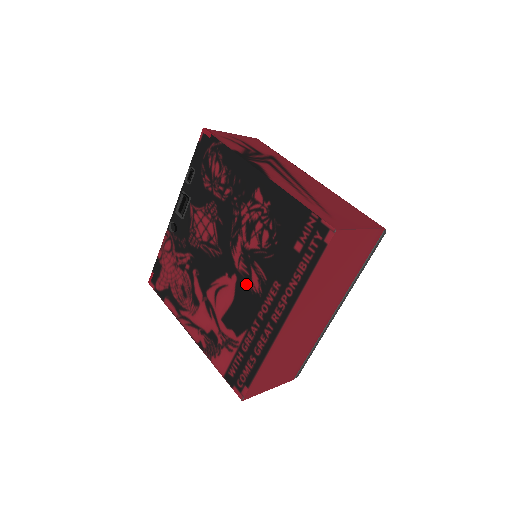
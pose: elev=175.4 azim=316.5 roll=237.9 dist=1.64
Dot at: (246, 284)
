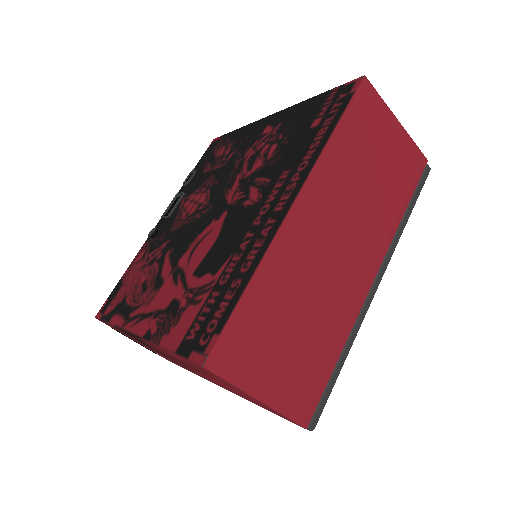
Dot at: (240, 207)
